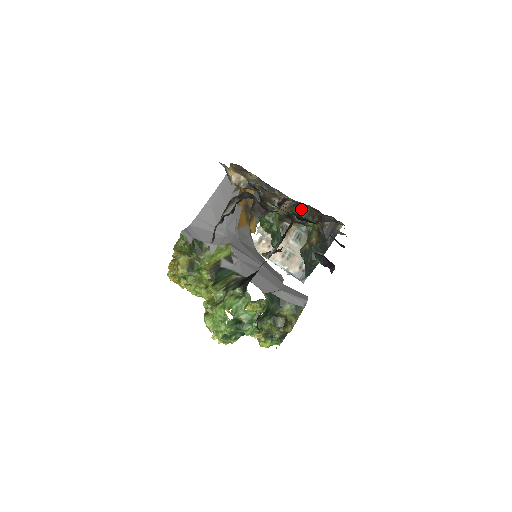
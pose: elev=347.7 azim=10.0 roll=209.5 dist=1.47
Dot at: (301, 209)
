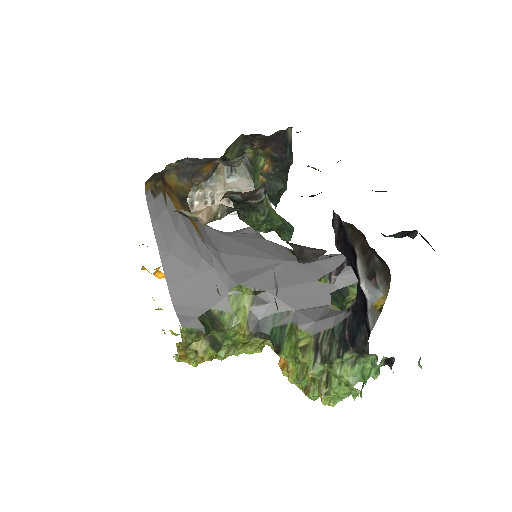
Dot at: (231, 145)
